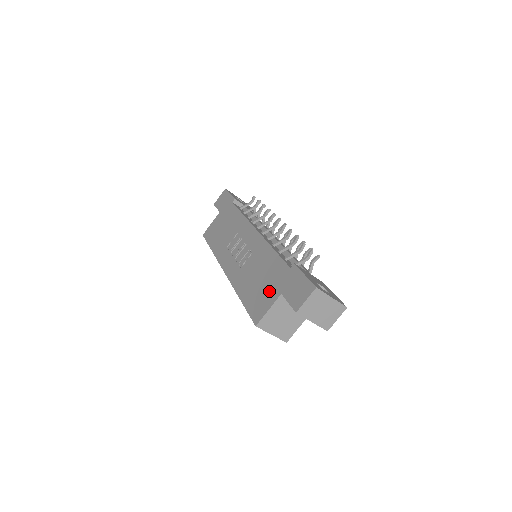
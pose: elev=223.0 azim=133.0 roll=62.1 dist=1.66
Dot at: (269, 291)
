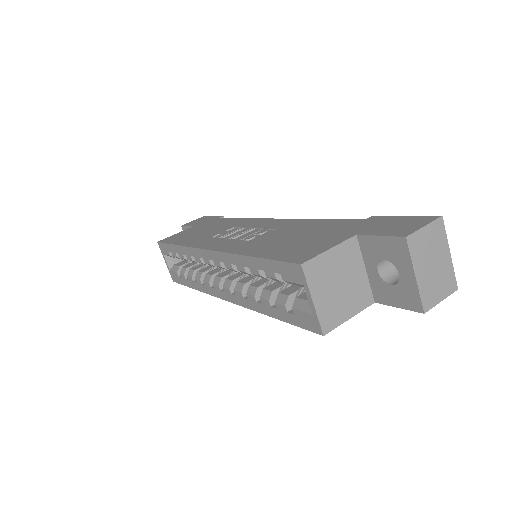
Dot at: (324, 238)
